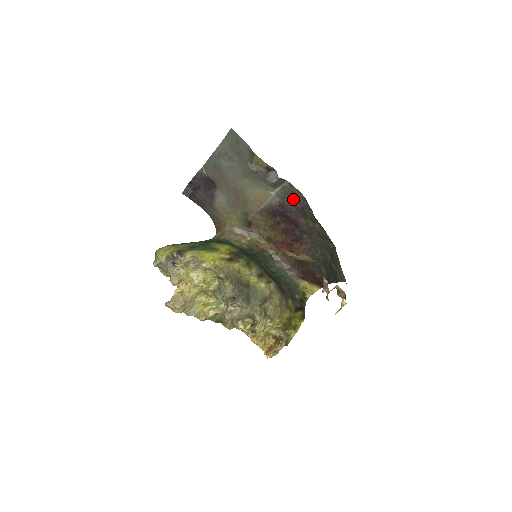
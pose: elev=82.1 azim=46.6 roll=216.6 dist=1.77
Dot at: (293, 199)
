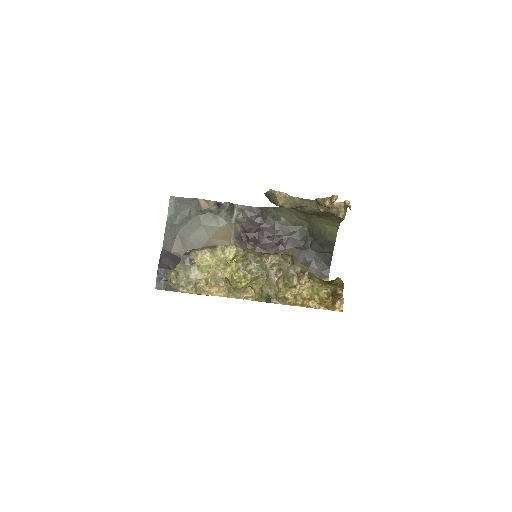
Dot at: (250, 217)
